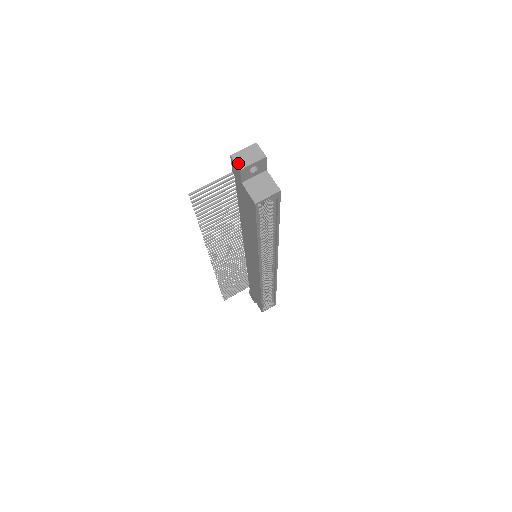
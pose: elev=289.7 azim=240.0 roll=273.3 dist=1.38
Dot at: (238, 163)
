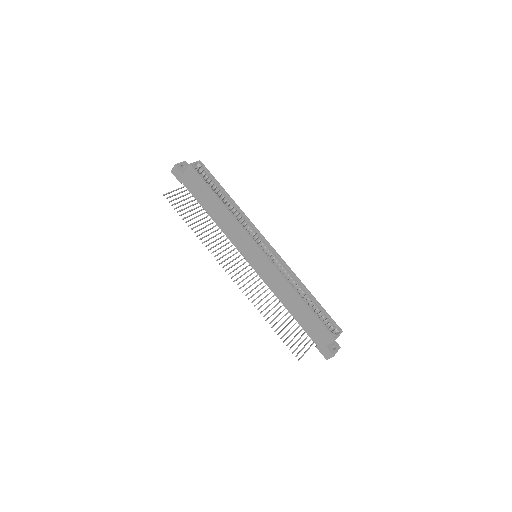
Dot at: (174, 167)
